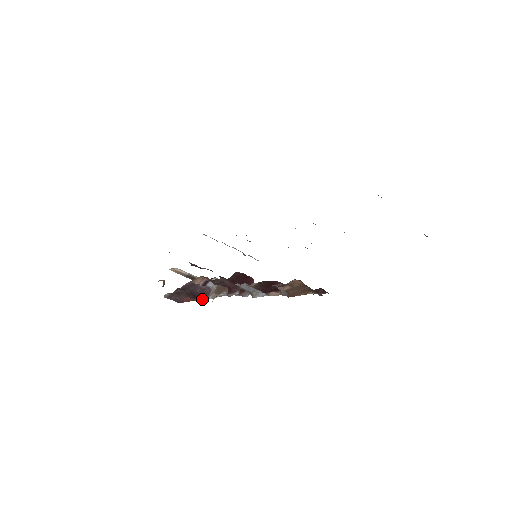
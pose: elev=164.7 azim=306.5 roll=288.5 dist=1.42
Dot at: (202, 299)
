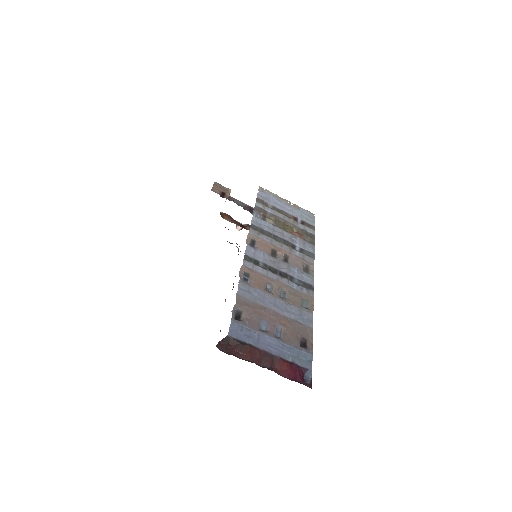
Dot at: occluded
